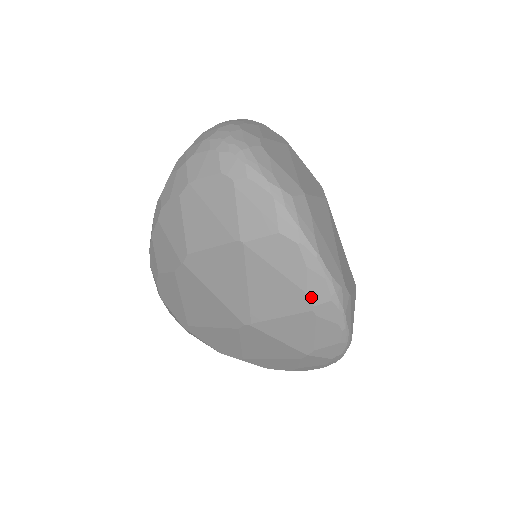
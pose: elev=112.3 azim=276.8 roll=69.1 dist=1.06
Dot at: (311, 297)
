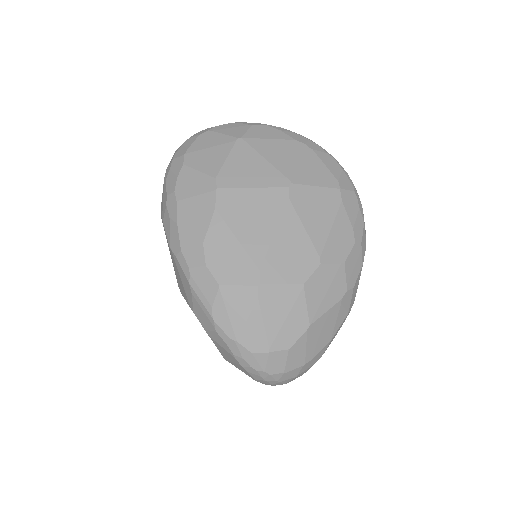
Dot at: (299, 141)
